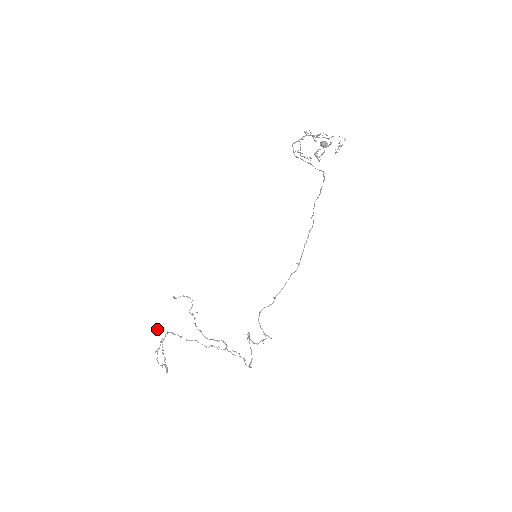
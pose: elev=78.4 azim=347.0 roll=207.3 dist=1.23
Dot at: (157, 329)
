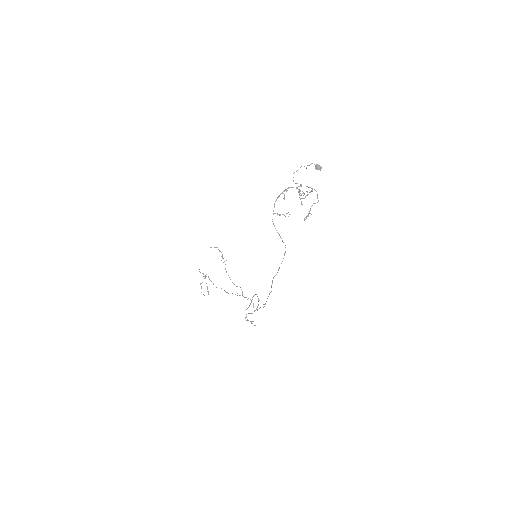
Dot at: (200, 272)
